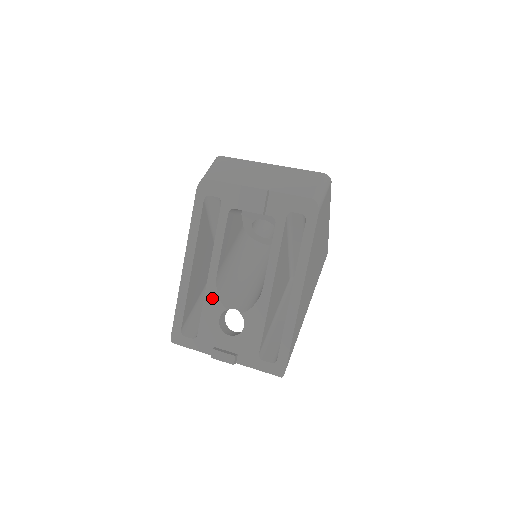
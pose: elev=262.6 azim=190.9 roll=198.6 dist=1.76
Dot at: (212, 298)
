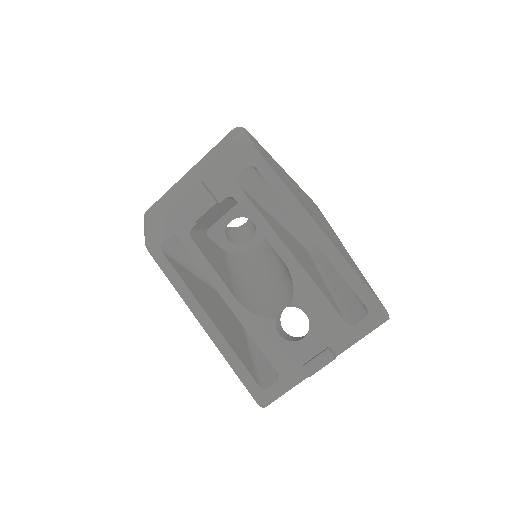
Dot at: (253, 323)
